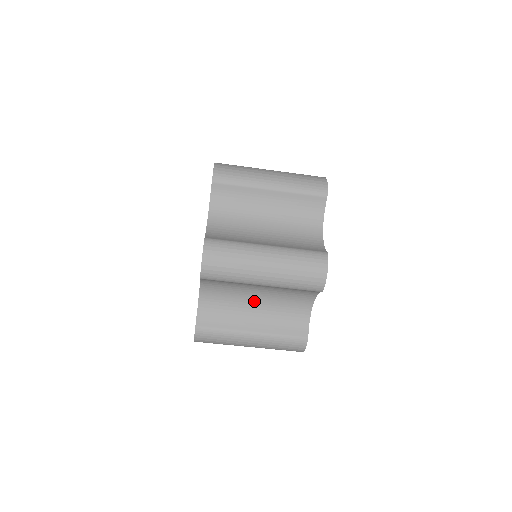
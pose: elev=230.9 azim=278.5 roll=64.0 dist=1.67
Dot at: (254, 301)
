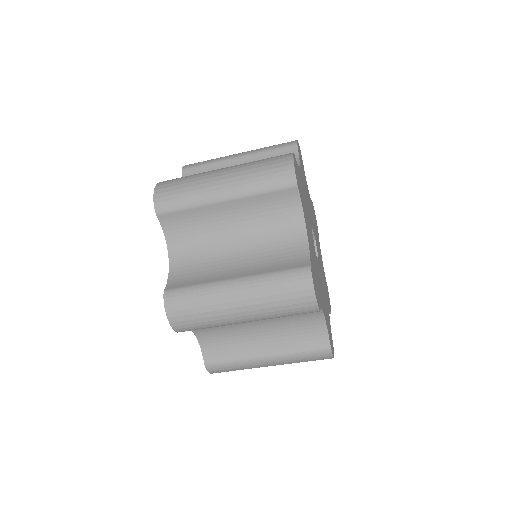
Dot at: (255, 326)
